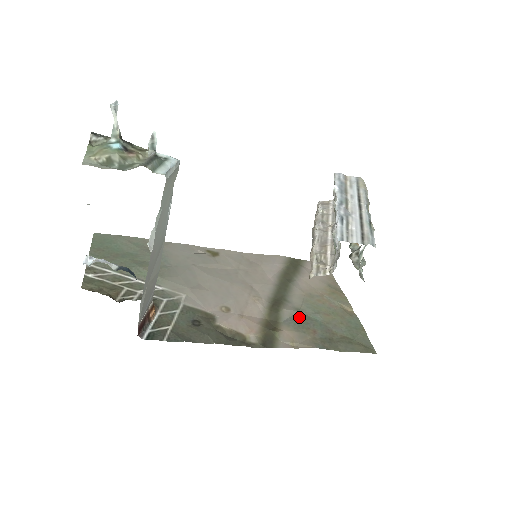
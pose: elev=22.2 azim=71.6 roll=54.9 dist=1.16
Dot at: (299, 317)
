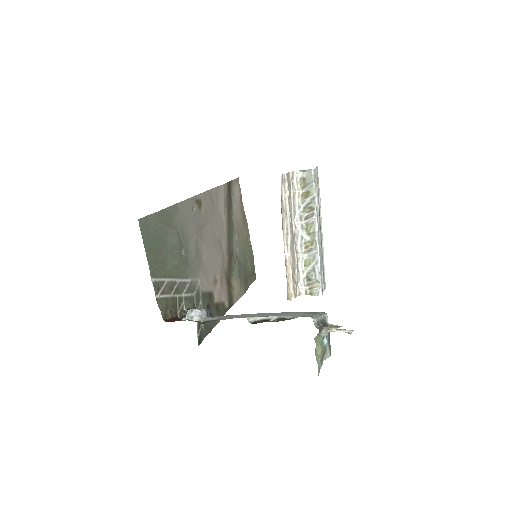
Dot at: (238, 266)
